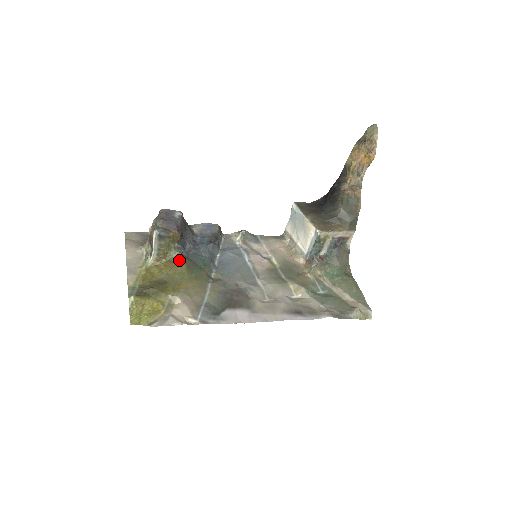
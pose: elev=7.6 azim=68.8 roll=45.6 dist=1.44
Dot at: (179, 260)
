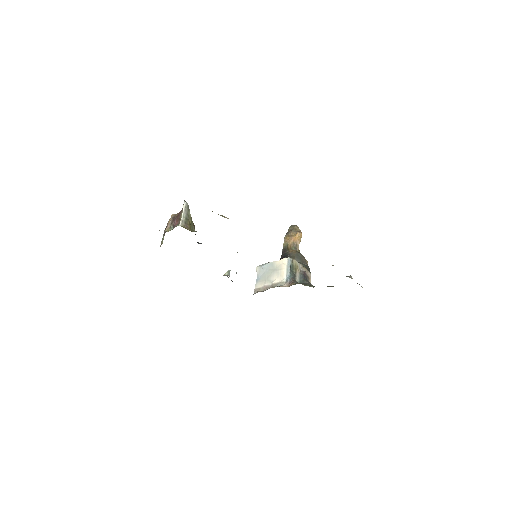
Dot at: occluded
